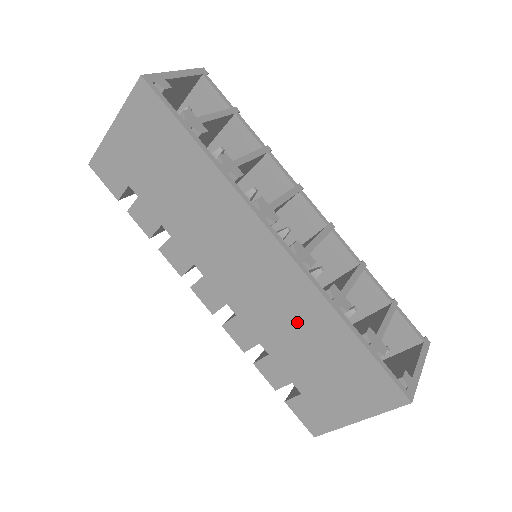
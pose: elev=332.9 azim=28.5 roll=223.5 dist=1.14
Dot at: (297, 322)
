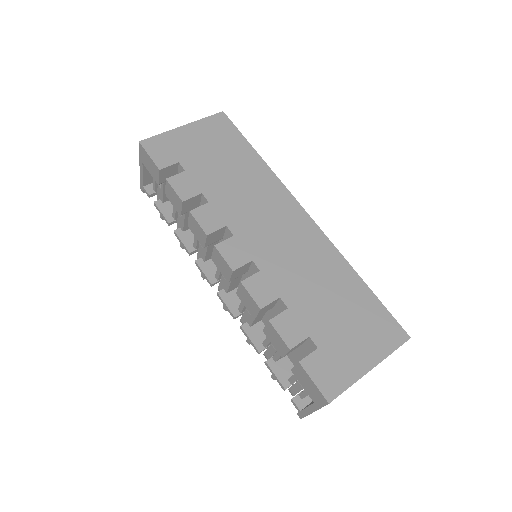
Dot at: (319, 275)
